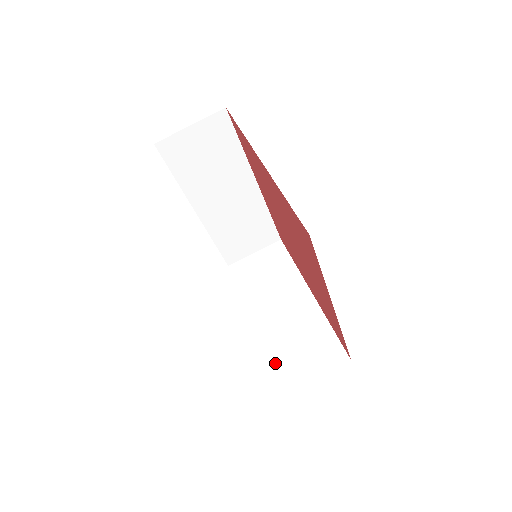
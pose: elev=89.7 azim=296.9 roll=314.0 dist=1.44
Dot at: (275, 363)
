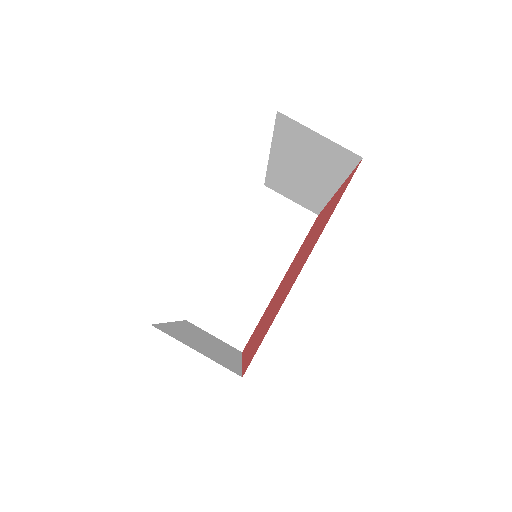
Dot at: (205, 295)
